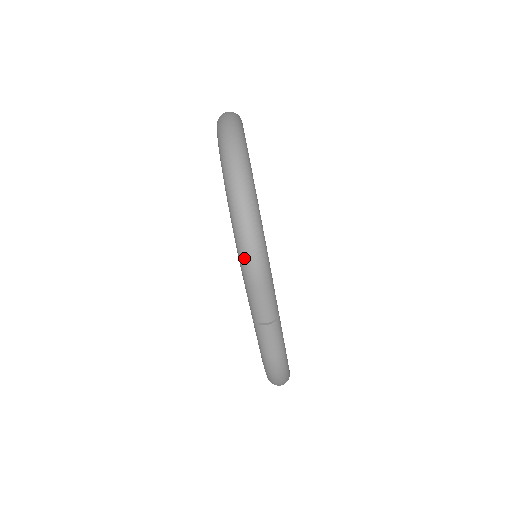
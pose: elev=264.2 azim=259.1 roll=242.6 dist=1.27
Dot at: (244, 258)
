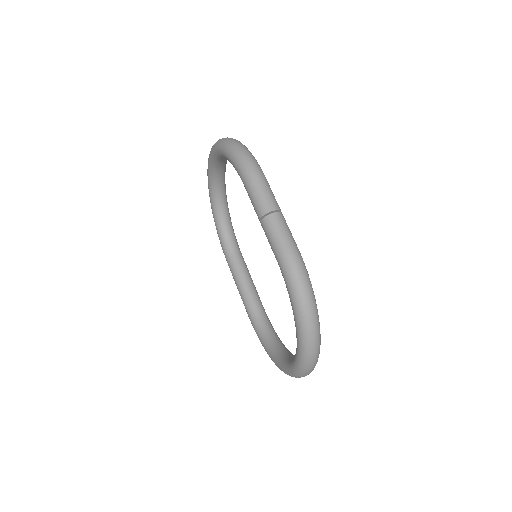
Dot at: (241, 162)
